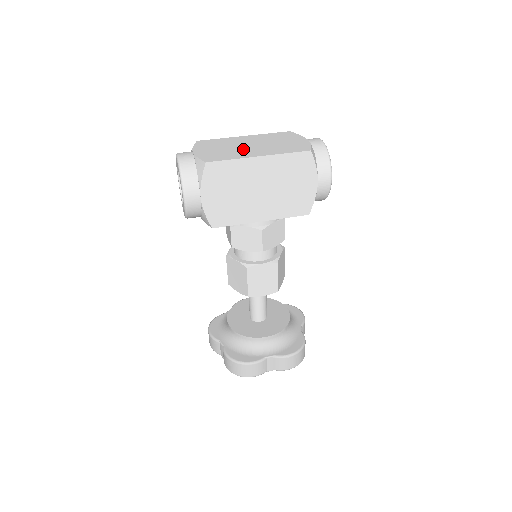
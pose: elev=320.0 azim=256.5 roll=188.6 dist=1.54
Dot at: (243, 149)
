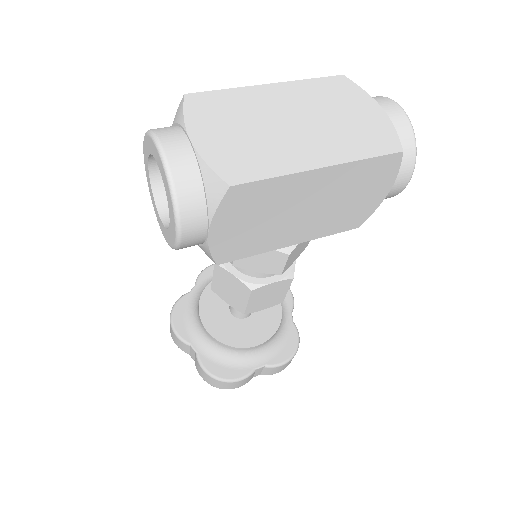
Dot at: (284, 137)
